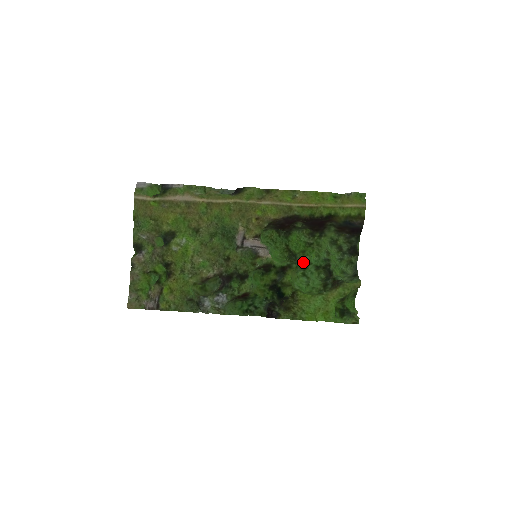
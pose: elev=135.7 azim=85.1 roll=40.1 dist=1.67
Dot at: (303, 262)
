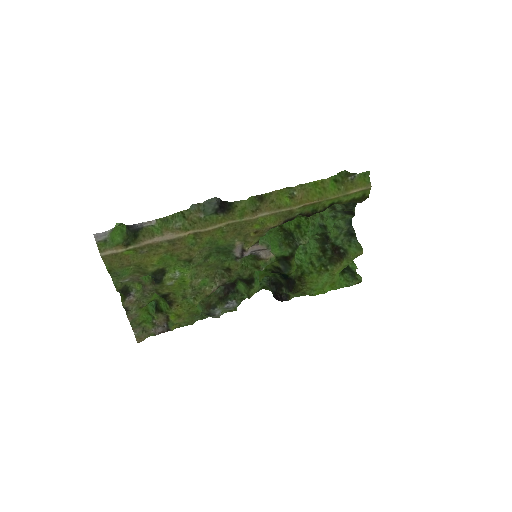
Dot at: occluded
